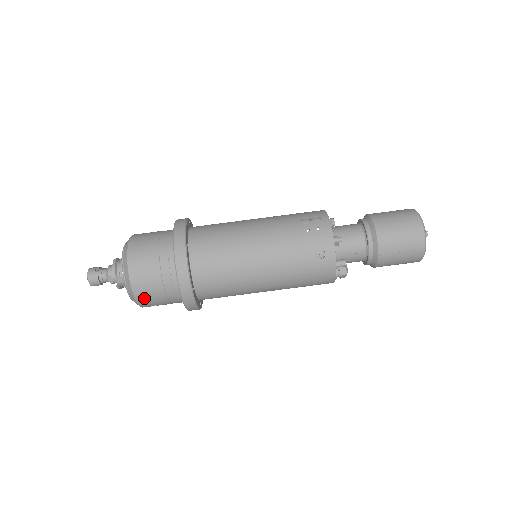
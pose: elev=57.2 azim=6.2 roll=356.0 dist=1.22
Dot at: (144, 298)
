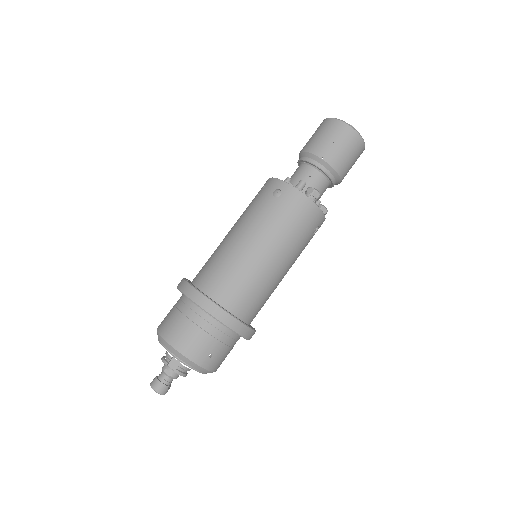
Dot at: (191, 349)
